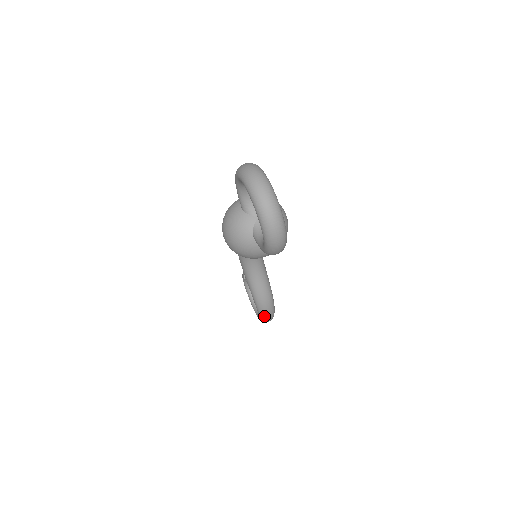
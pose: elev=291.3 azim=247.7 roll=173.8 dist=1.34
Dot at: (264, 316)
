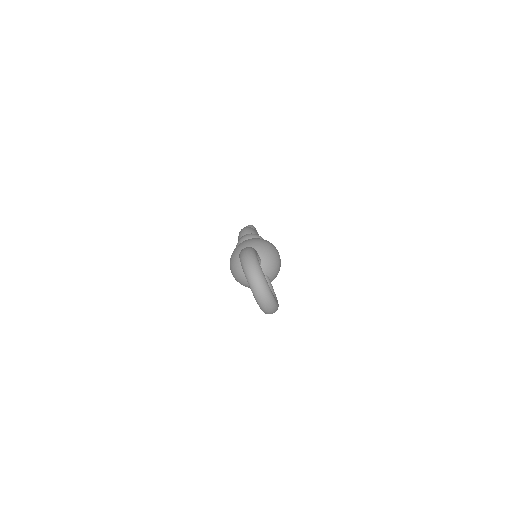
Dot at: occluded
